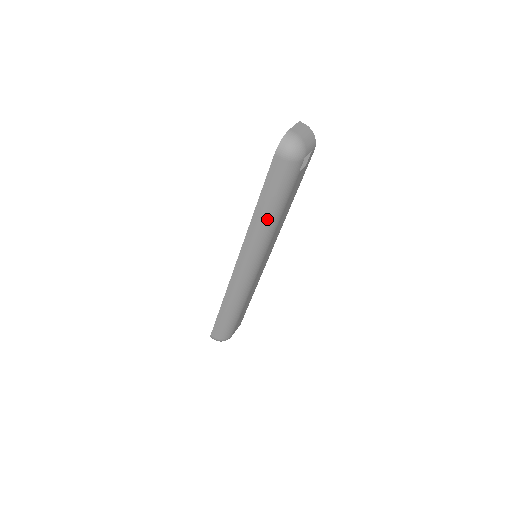
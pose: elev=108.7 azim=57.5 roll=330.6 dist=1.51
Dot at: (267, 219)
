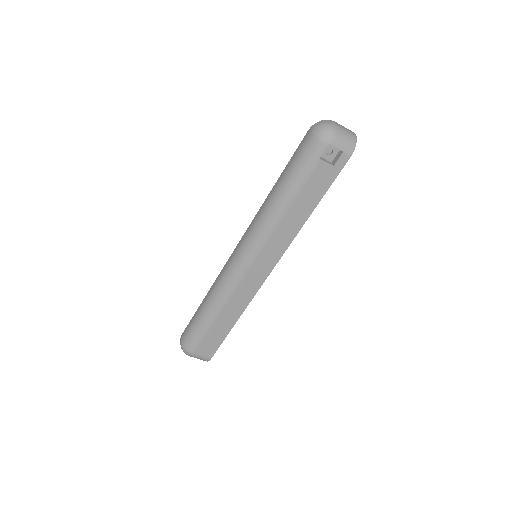
Dot at: (275, 199)
